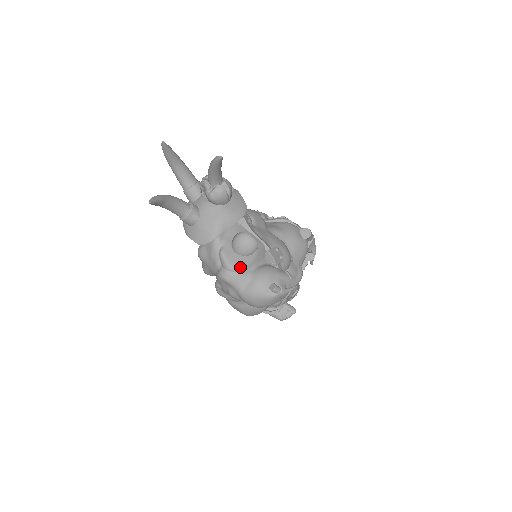
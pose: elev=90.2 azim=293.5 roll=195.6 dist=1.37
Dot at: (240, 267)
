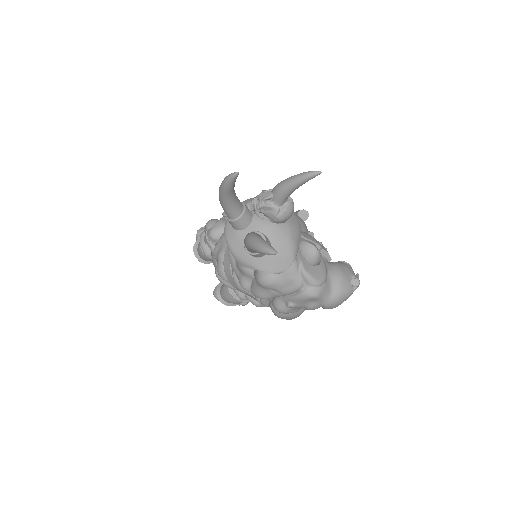
Dot at: (324, 278)
